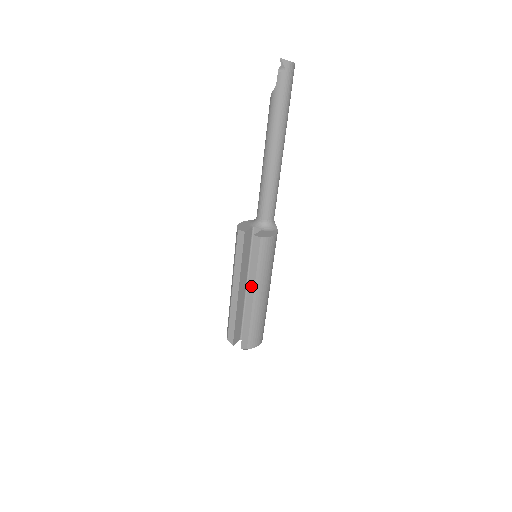
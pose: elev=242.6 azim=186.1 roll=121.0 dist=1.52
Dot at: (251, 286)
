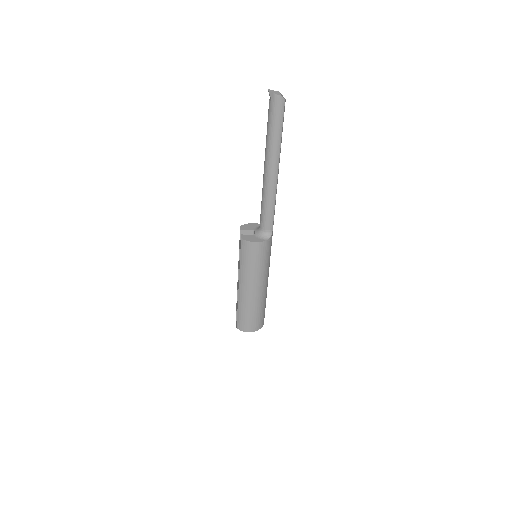
Dot at: (239, 277)
